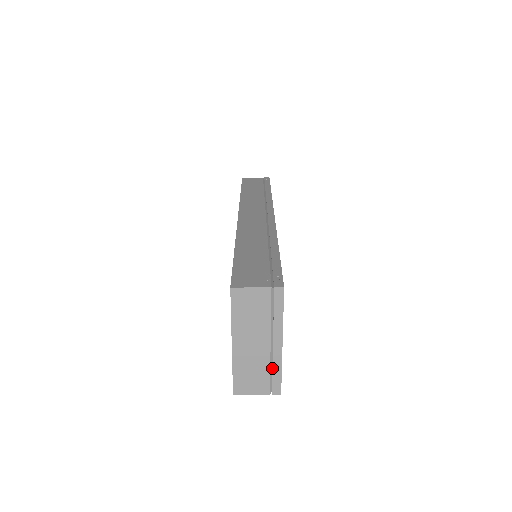
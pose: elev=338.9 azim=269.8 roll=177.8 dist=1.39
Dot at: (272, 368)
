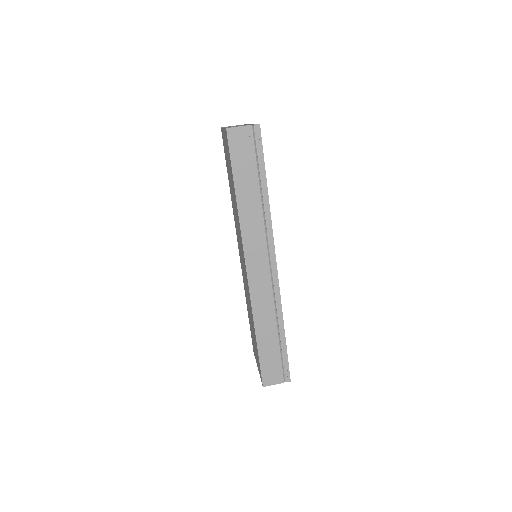
Dot at: occluded
